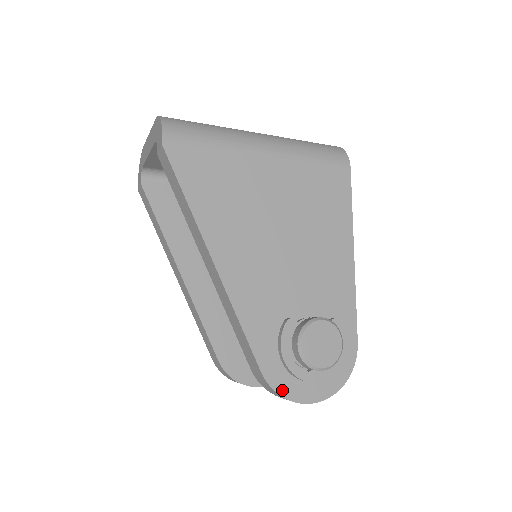
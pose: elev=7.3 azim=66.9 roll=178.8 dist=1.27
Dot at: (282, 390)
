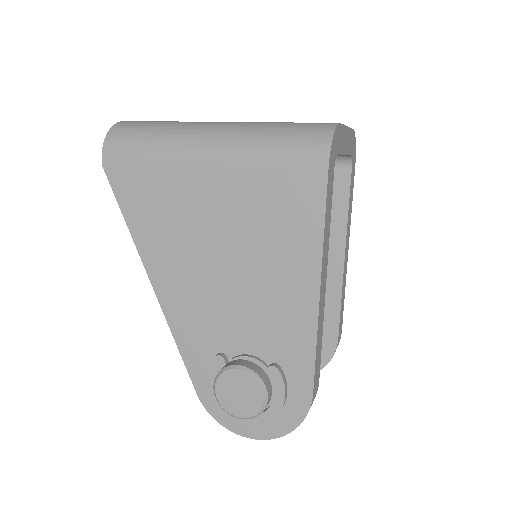
Dot at: (217, 416)
